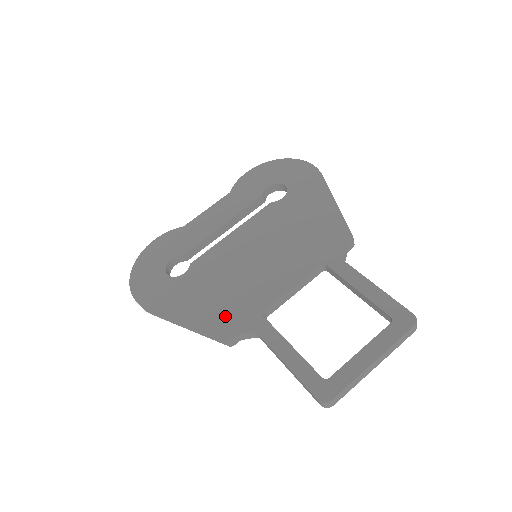
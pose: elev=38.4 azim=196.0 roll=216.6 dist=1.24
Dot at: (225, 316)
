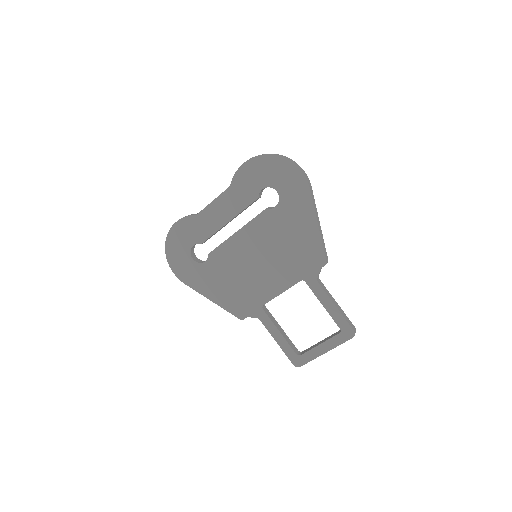
Dot at: (238, 303)
